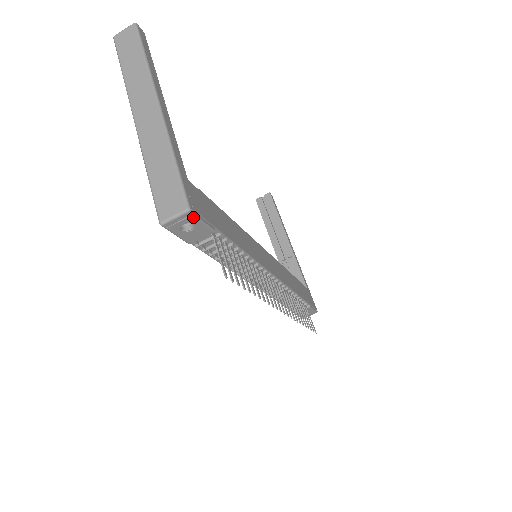
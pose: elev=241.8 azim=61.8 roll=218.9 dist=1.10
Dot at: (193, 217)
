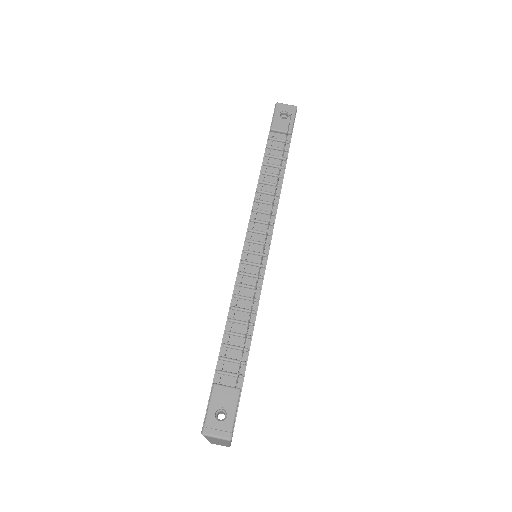
Dot at: (294, 111)
